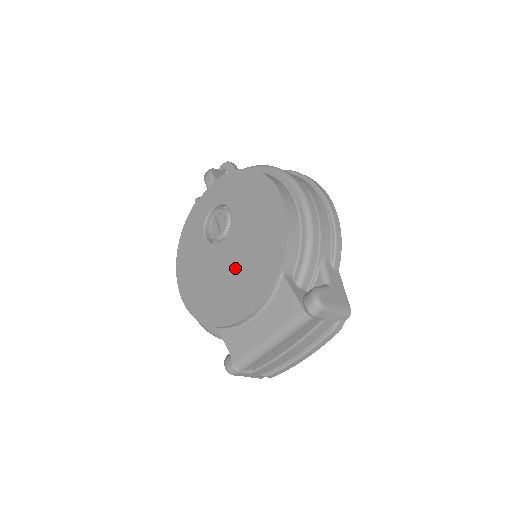
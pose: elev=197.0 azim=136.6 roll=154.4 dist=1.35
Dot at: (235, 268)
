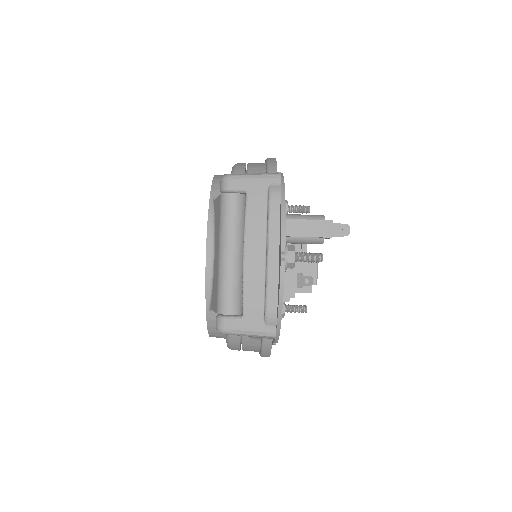
Dot at: occluded
